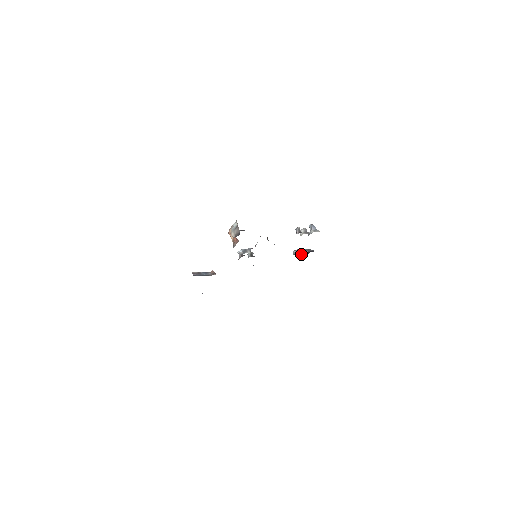
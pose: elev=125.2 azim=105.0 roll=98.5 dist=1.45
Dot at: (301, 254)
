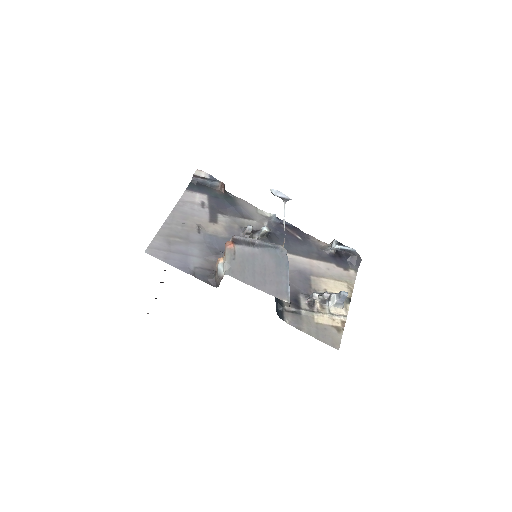
Dot at: (341, 249)
